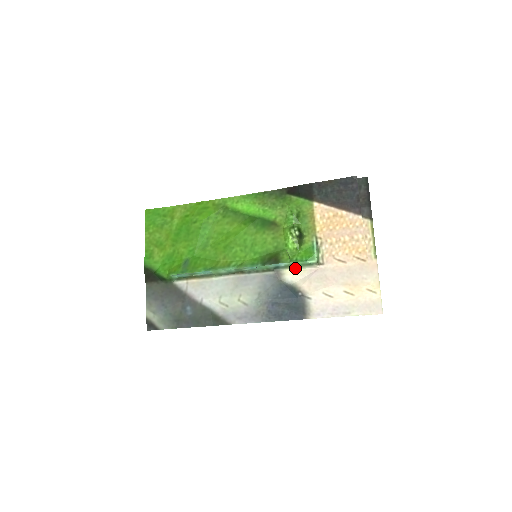
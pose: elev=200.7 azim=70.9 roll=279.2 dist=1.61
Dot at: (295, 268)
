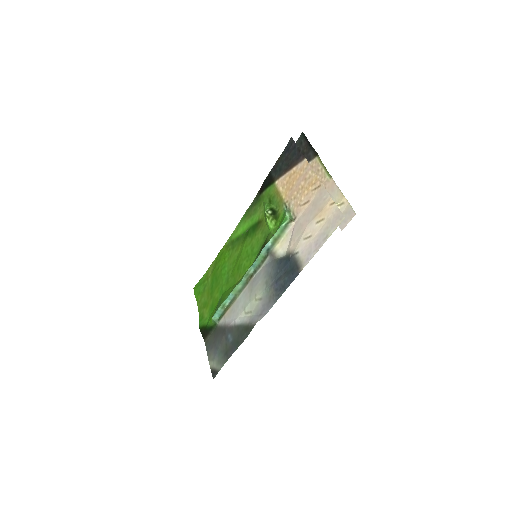
Dot at: (280, 239)
